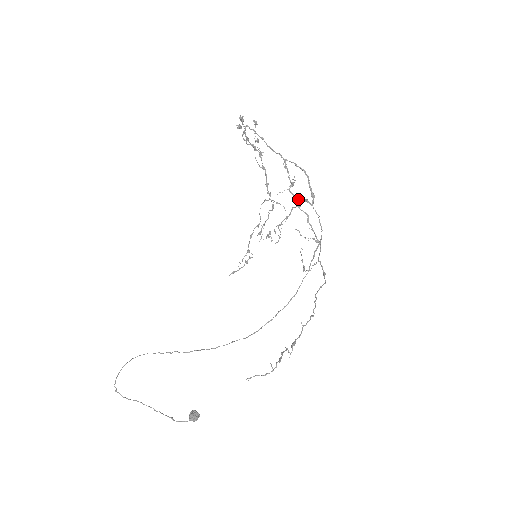
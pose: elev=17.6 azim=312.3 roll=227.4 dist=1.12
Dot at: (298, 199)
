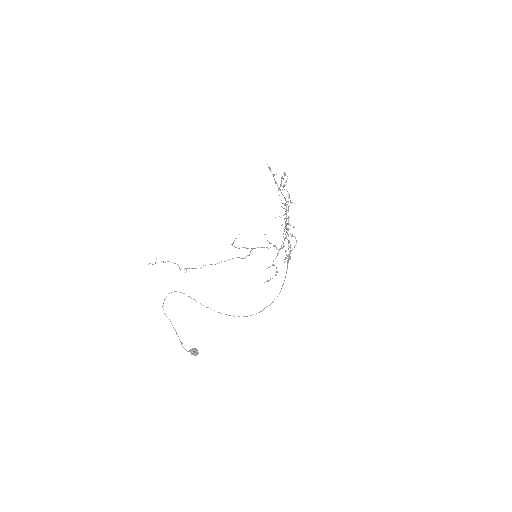
Dot at: occluded
